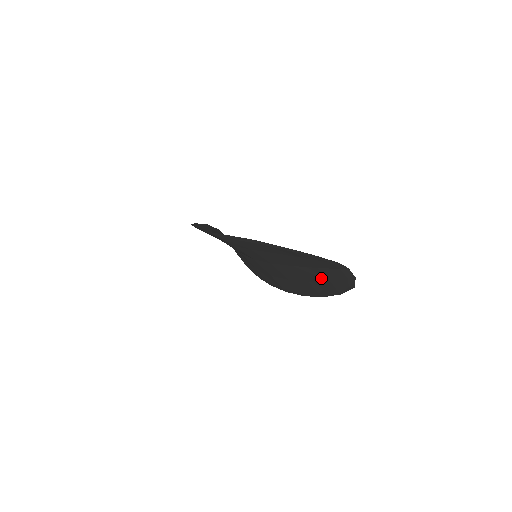
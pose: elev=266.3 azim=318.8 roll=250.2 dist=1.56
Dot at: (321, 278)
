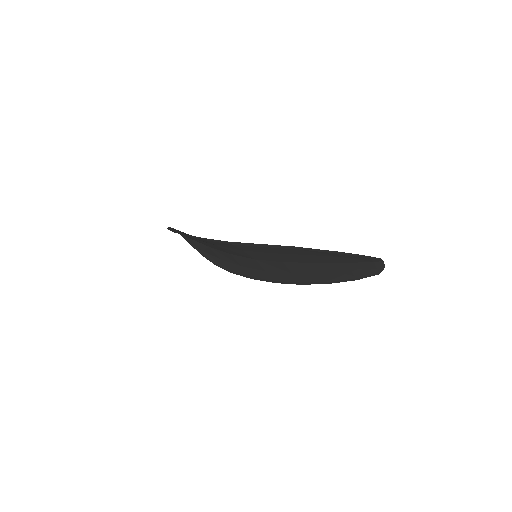
Dot at: (342, 270)
